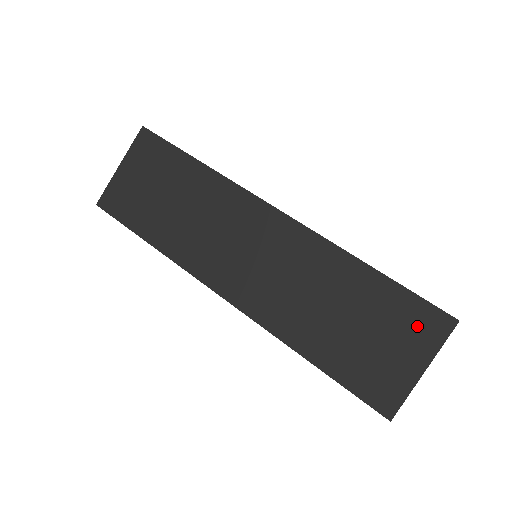
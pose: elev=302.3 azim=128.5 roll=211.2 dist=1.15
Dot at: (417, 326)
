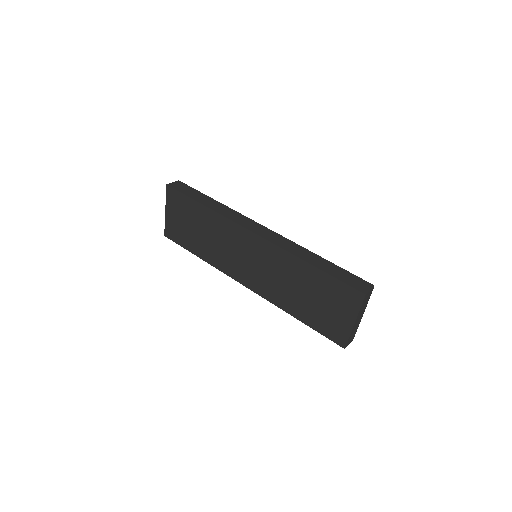
Dot at: (344, 298)
